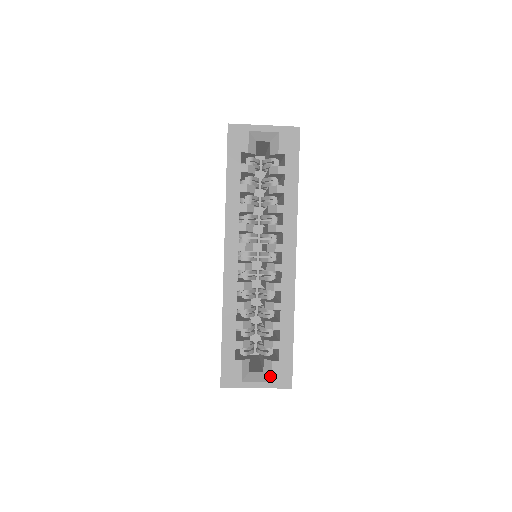
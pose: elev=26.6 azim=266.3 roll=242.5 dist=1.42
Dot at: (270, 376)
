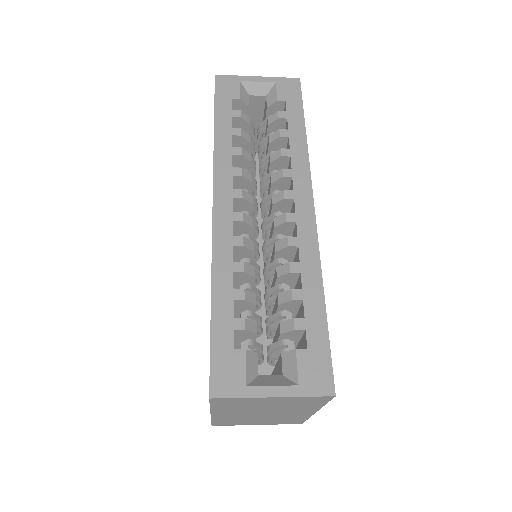
Dot at: (295, 376)
